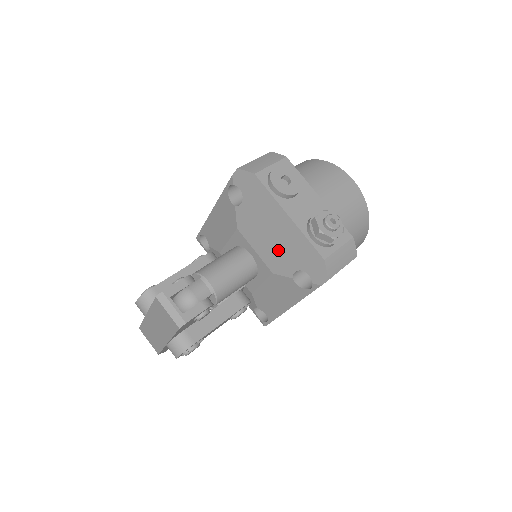
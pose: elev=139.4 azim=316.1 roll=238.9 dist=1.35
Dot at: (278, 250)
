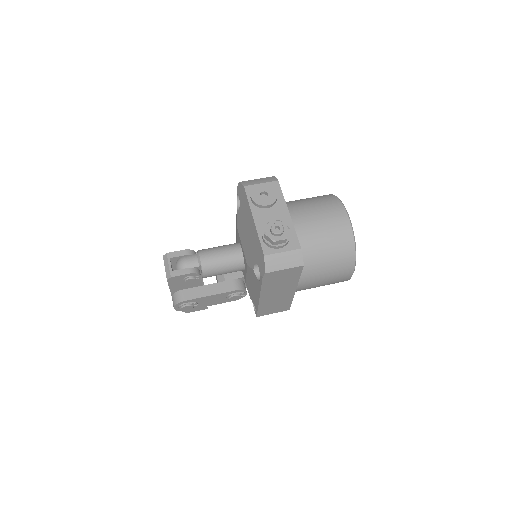
Dot at: (249, 246)
